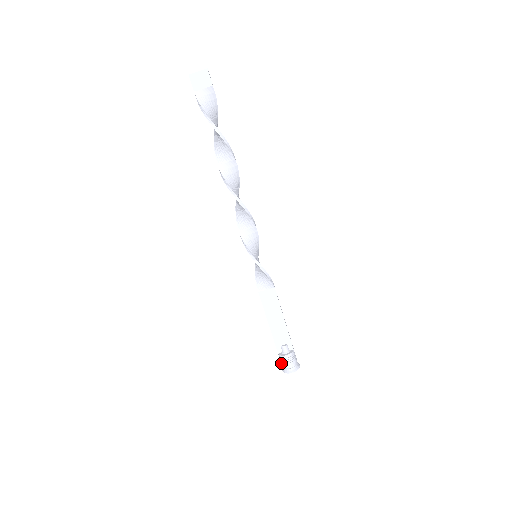
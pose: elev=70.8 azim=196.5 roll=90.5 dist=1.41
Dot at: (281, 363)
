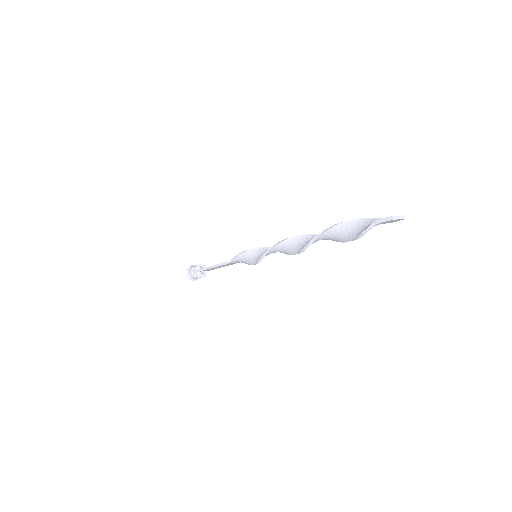
Dot at: (191, 274)
